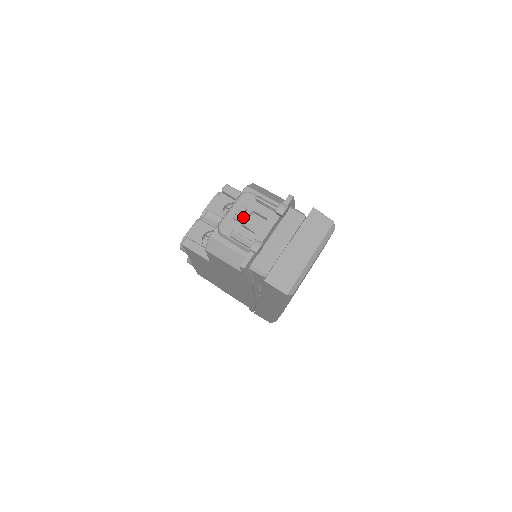
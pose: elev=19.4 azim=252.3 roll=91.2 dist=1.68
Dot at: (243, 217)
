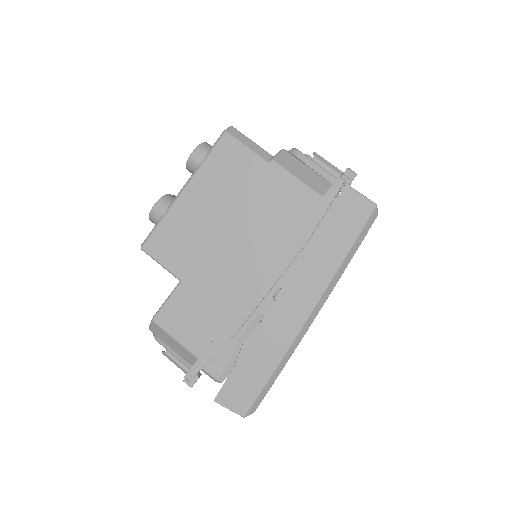
Dot at: occluded
